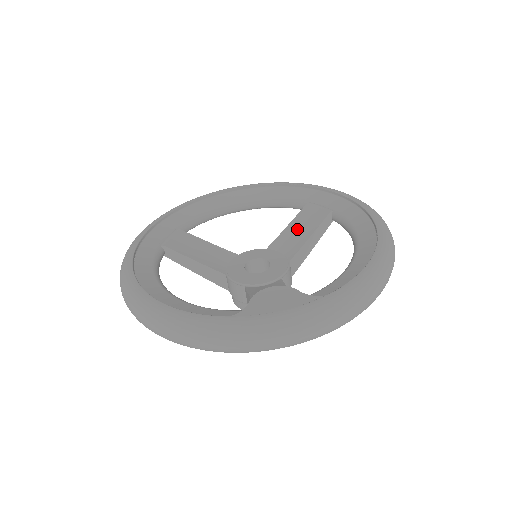
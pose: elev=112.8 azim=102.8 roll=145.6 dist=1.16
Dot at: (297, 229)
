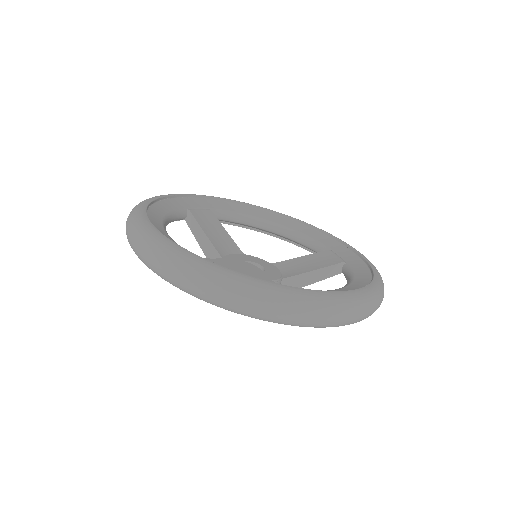
Dot at: (306, 262)
